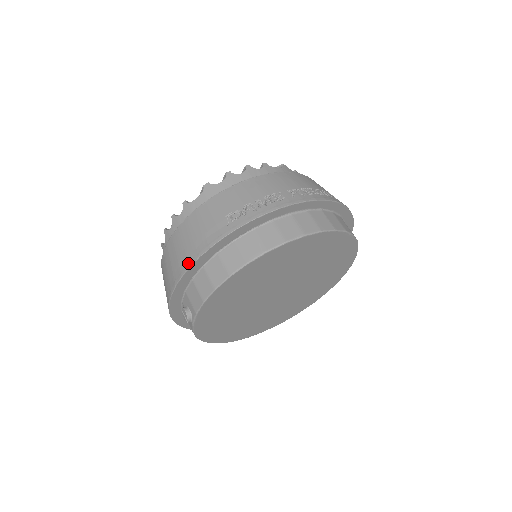
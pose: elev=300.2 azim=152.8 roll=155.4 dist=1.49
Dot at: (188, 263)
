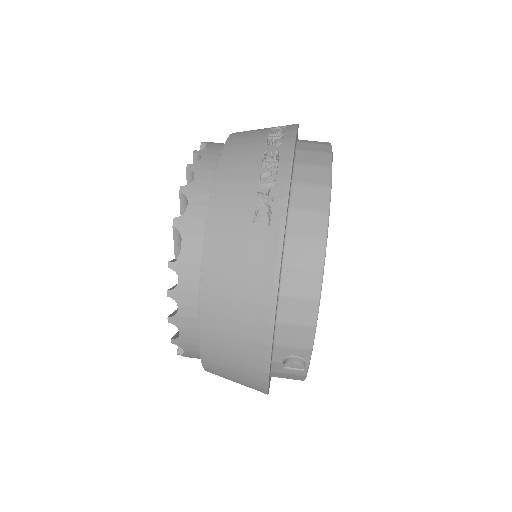
Dot at: (268, 307)
